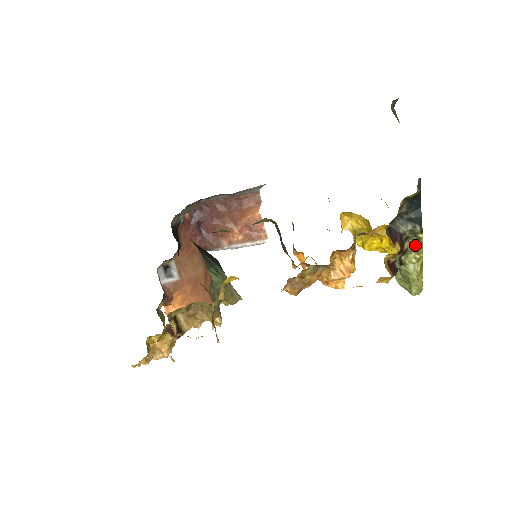
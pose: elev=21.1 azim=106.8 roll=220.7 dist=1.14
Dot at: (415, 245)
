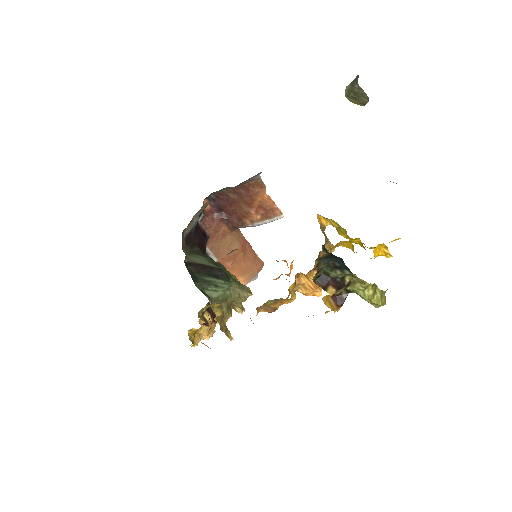
Dot at: (357, 278)
